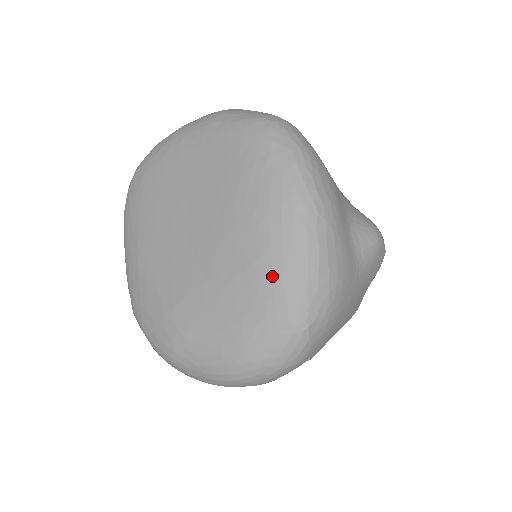
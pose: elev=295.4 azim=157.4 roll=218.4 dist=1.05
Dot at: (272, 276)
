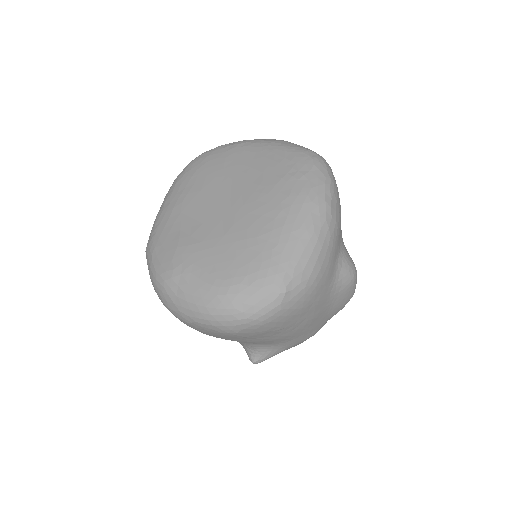
Dot at: (276, 246)
